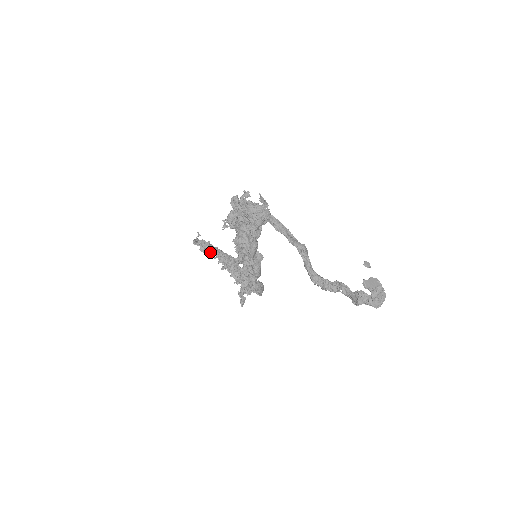
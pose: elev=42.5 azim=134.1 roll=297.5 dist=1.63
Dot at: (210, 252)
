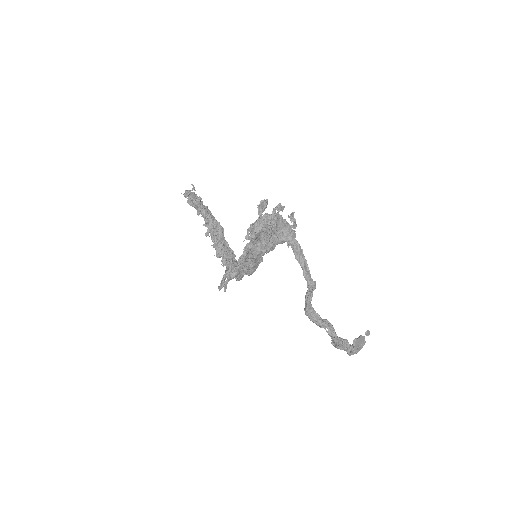
Dot at: (199, 211)
